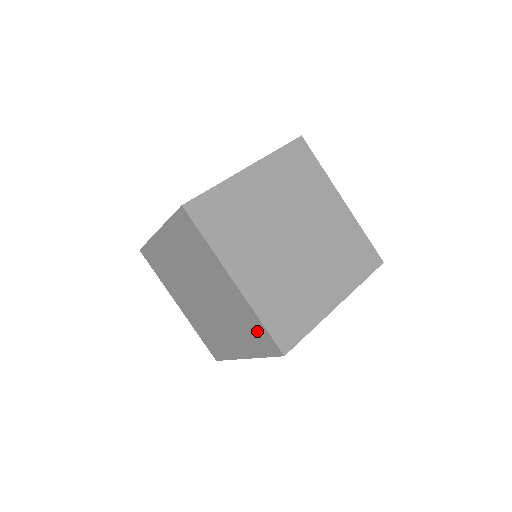
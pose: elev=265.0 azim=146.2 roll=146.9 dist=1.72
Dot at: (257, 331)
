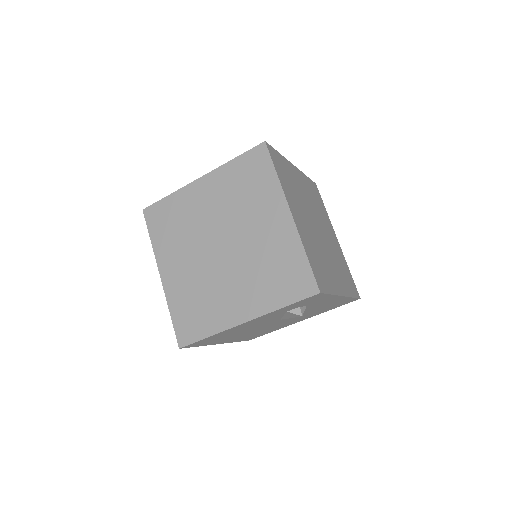
Dot at: (293, 270)
